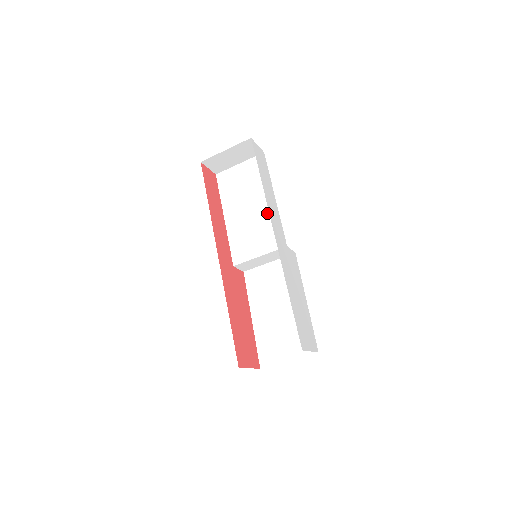
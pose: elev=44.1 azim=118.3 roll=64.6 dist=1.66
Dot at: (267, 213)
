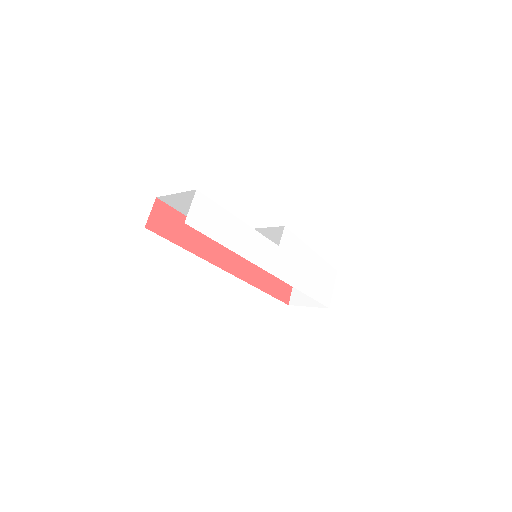
Dot at: occluded
